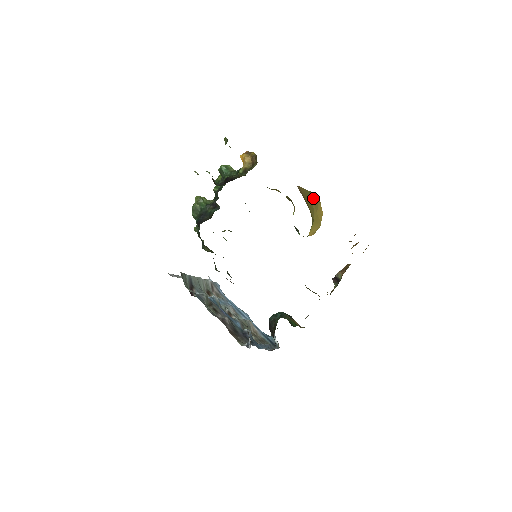
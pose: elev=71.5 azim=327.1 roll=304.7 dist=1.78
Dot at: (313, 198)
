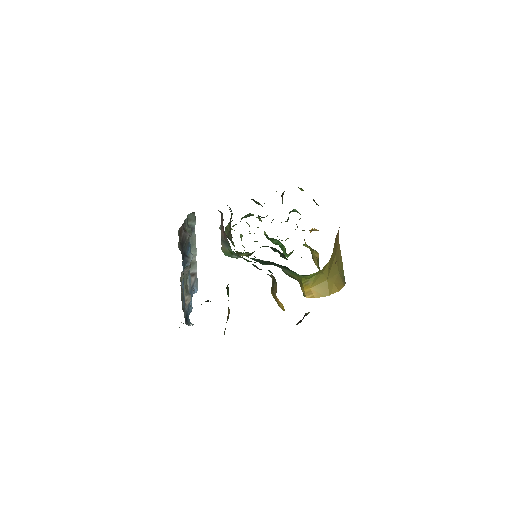
Dot at: (341, 274)
